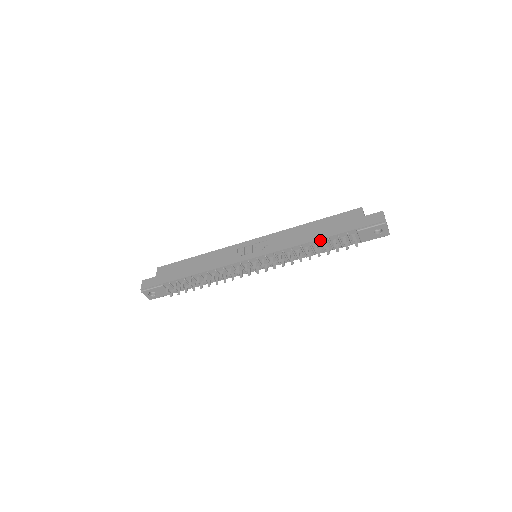
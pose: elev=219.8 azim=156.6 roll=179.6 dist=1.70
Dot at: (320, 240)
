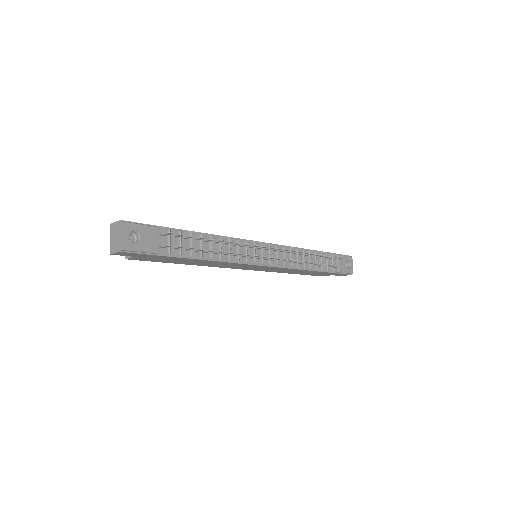
Dot at: (315, 252)
